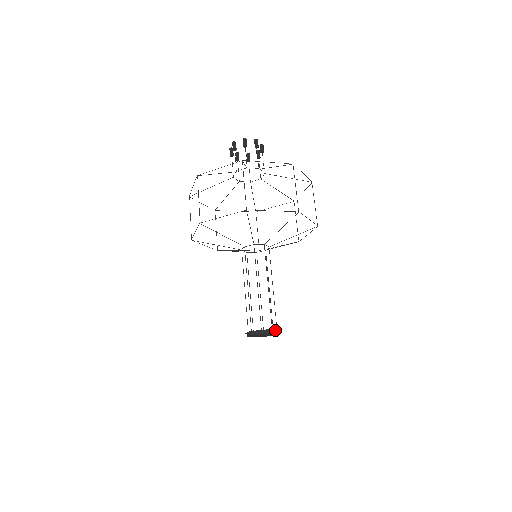
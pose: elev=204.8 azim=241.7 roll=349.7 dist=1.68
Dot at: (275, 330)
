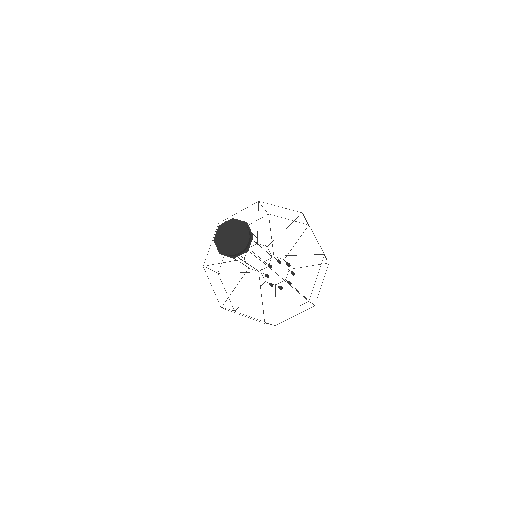
Dot at: (247, 227)
